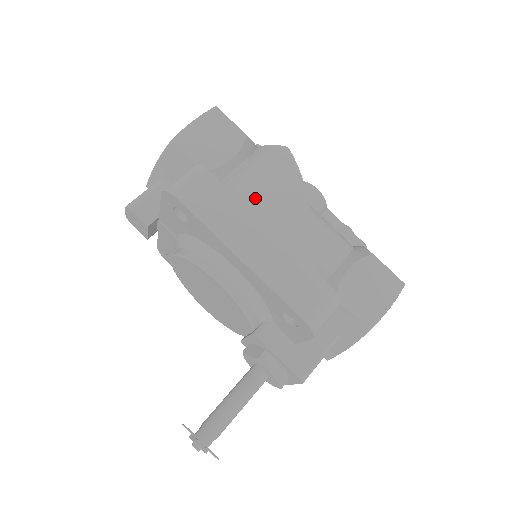
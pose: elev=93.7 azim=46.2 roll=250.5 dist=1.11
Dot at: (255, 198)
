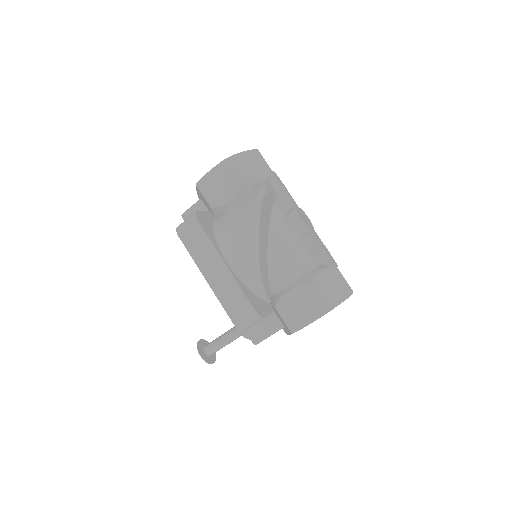
Dot at: (228, 238)
